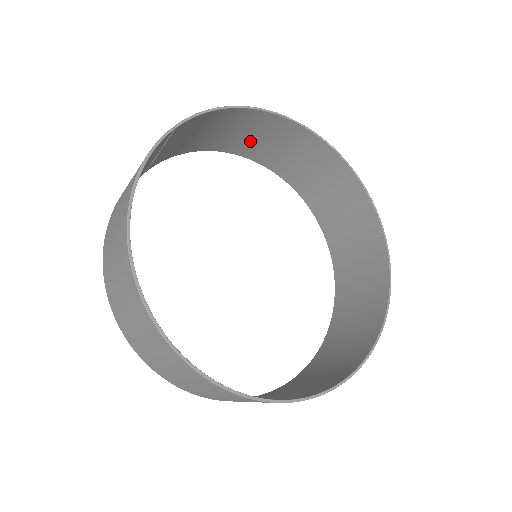
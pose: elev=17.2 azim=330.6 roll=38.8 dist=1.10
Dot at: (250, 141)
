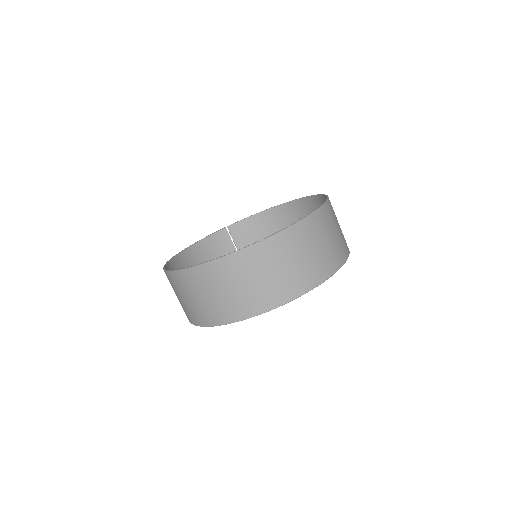
Dot at: occluded
